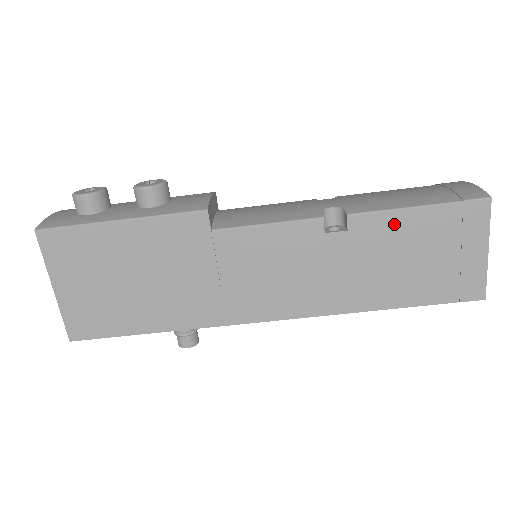
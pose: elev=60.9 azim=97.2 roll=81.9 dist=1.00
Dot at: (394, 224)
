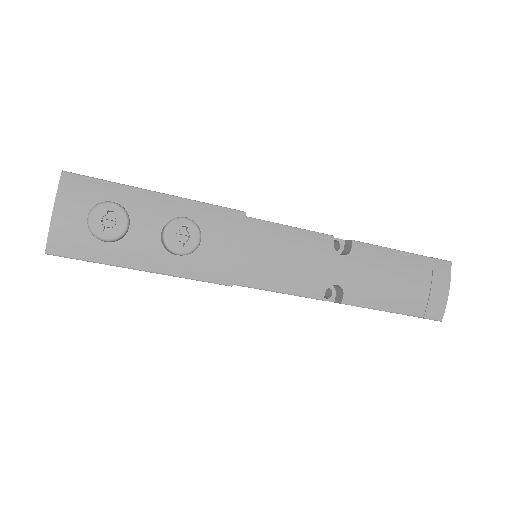
Dot at: occluded
